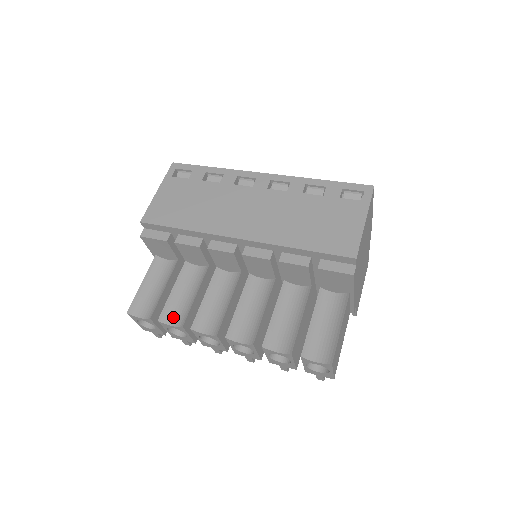
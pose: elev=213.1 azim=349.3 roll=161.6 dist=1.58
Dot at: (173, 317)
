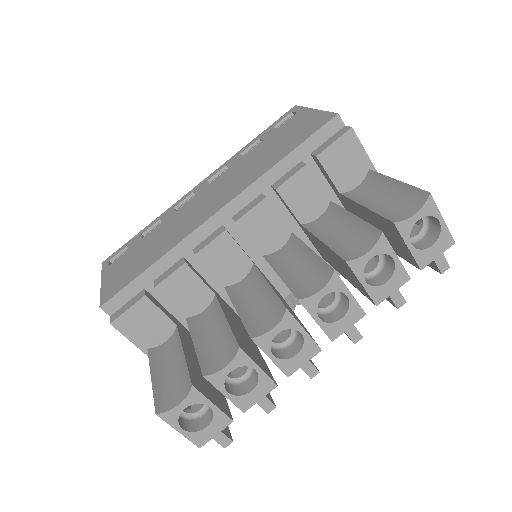
Dot at: (219, 360)
